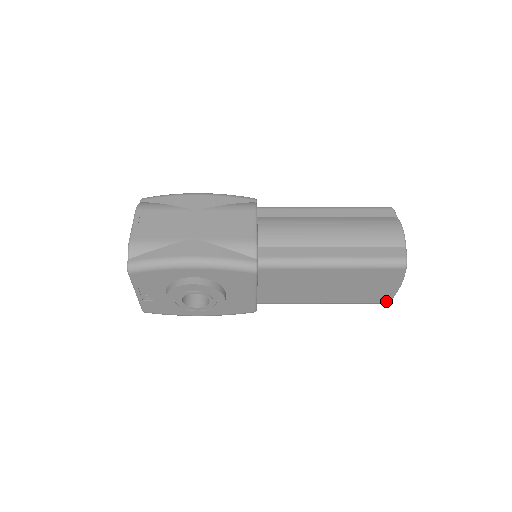
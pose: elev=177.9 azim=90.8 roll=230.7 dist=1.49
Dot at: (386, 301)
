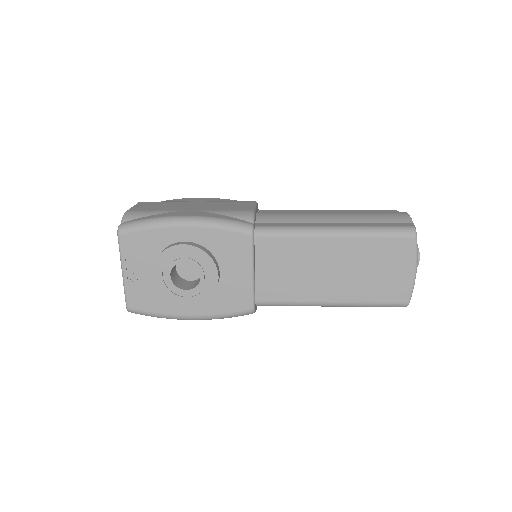
Dot at: (404, 299)
